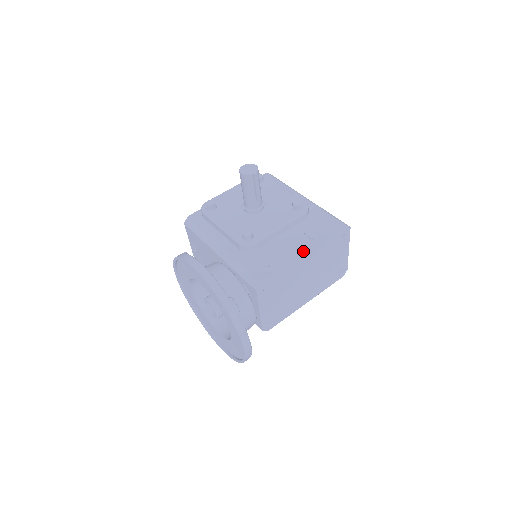
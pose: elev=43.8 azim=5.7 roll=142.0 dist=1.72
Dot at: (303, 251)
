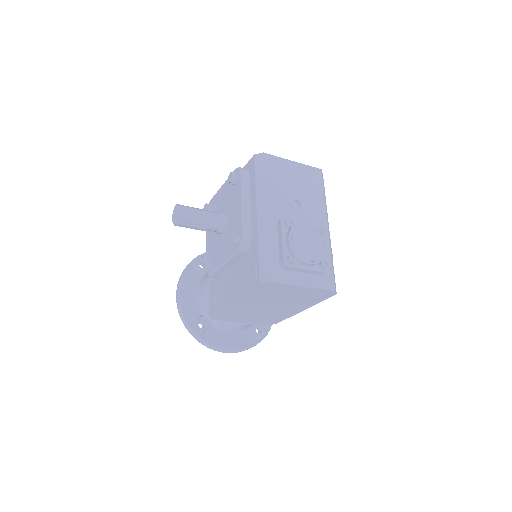
Dot at: (231, 299)
